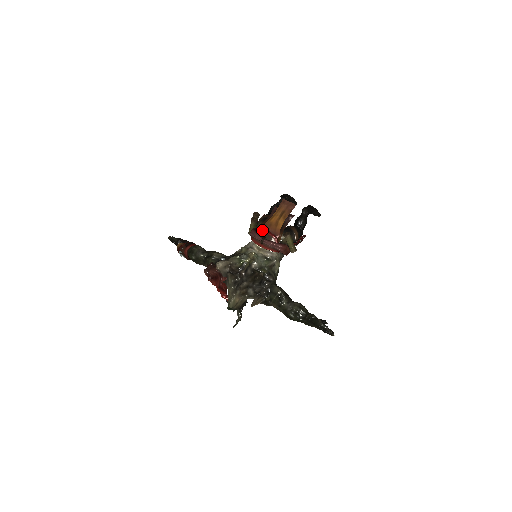
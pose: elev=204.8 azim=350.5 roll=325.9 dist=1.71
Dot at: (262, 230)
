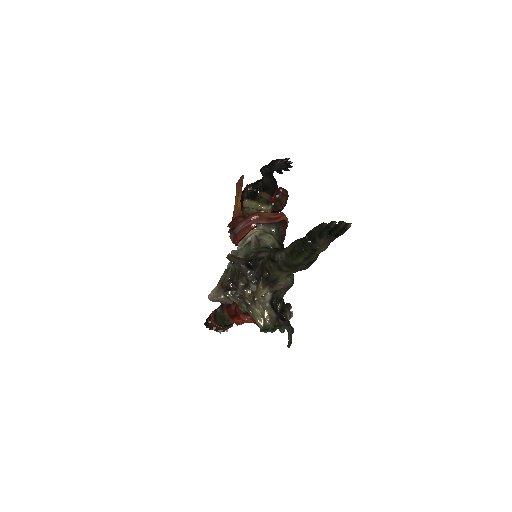
Dot at: occluded
